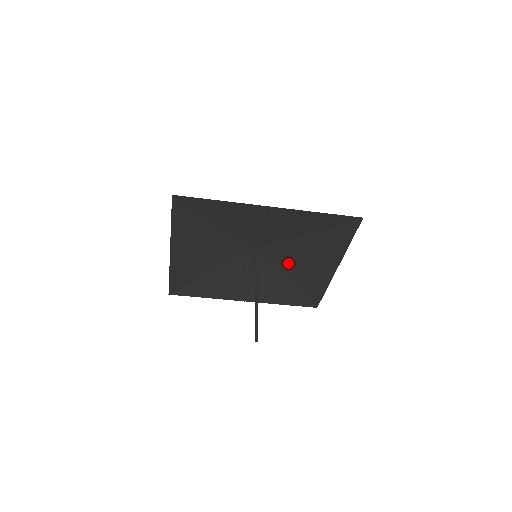
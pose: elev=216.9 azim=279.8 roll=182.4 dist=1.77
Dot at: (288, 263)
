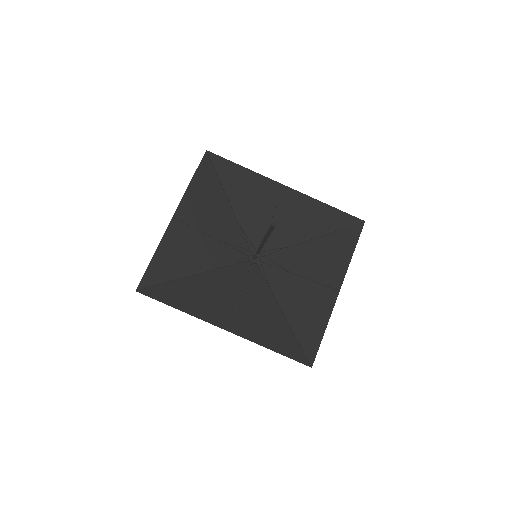
Dot at: (285, 284)
